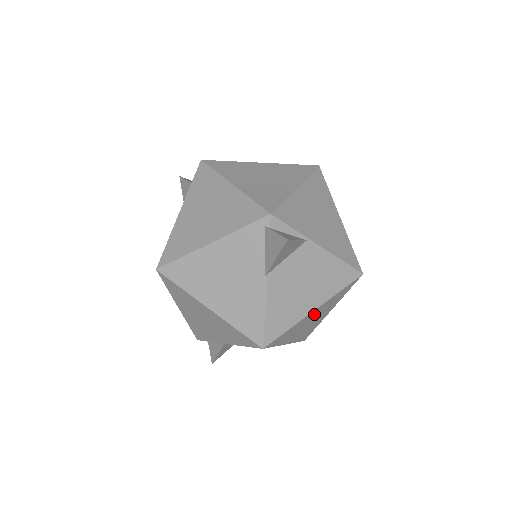
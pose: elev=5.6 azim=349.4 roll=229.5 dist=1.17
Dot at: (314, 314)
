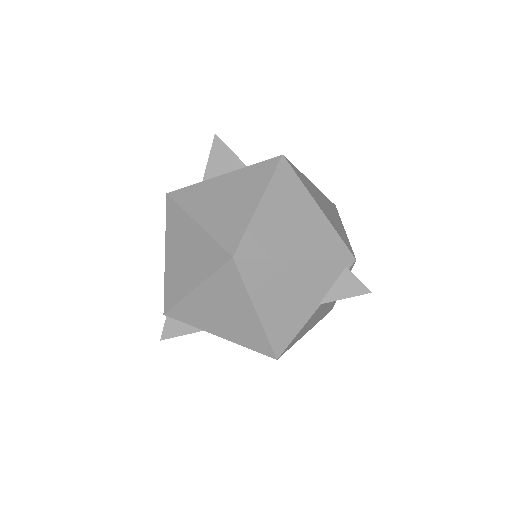
Dot at: occluded
